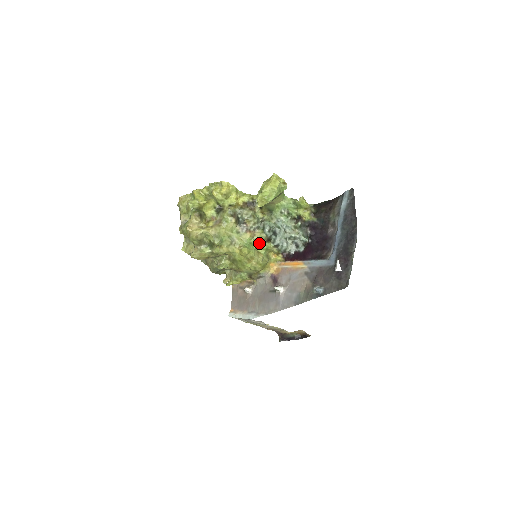
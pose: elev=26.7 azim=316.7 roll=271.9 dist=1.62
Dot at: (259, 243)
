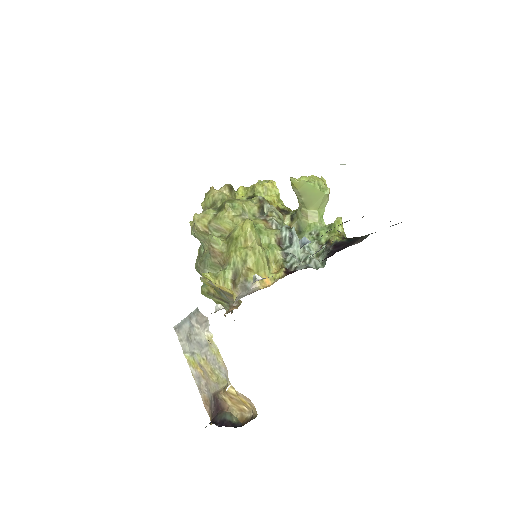
Dot at: (268, 237)
